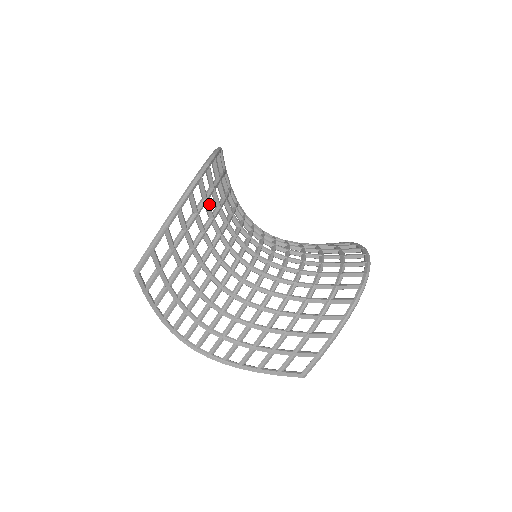
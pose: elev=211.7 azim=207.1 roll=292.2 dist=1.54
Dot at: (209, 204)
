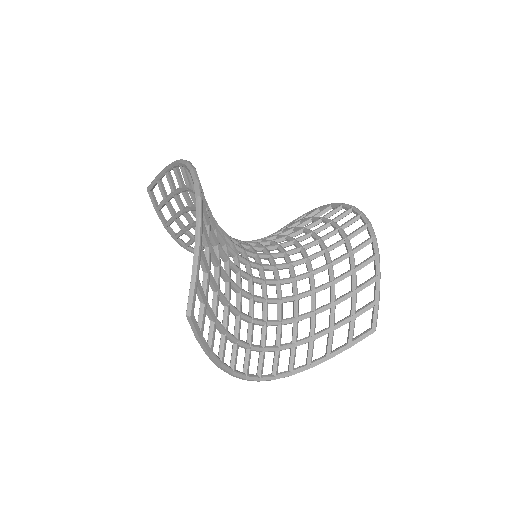
Dot at: (210, 213)
